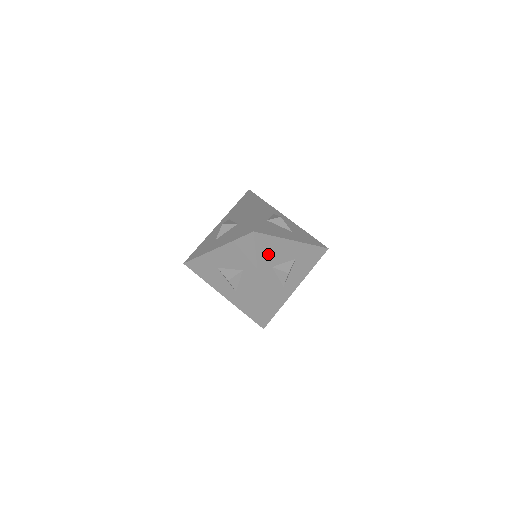
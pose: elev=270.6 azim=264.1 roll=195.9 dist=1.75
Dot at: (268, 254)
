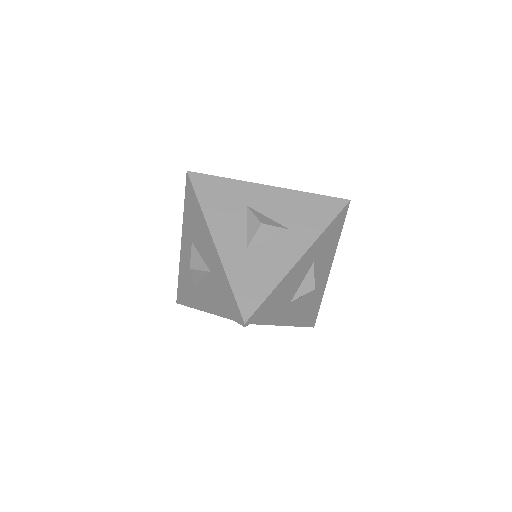
Dot at: (277, 305)
